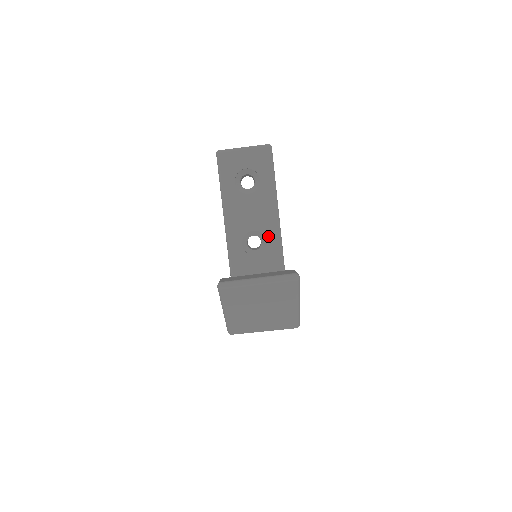
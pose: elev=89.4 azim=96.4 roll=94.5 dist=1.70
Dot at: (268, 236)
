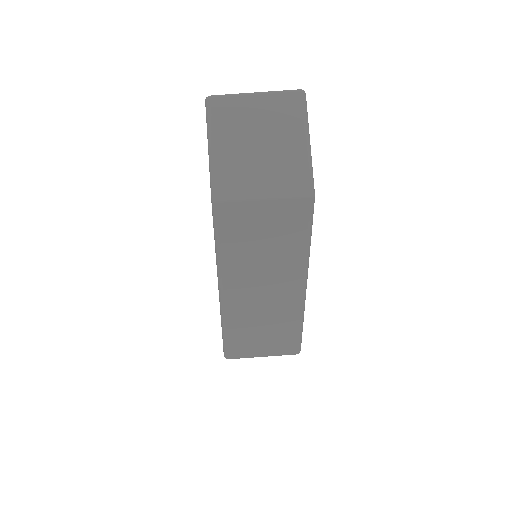
Dot at: occluded
